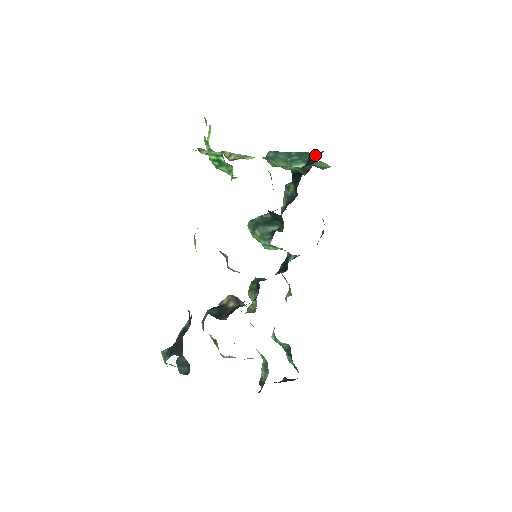
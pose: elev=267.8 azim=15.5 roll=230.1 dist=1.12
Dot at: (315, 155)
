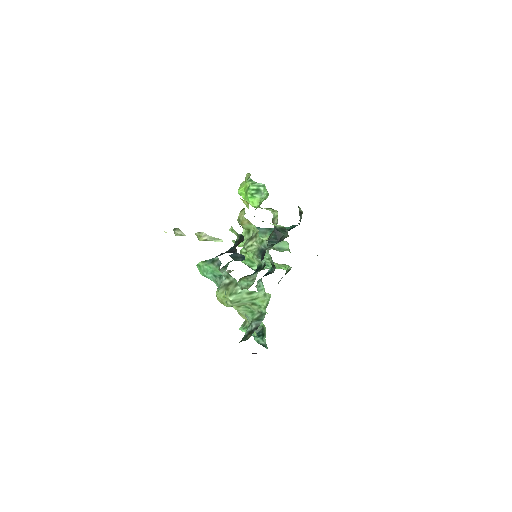
Dot at: (293, 226)
